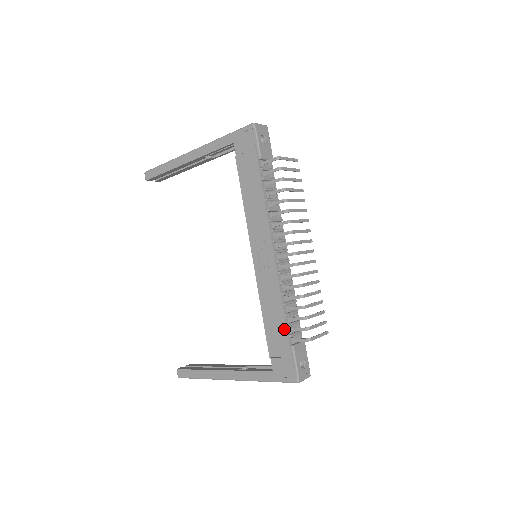
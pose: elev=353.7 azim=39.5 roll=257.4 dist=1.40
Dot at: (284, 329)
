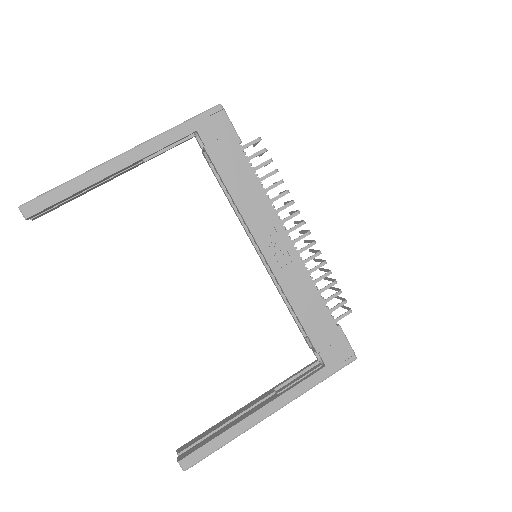
Dot at: (326, 313)
